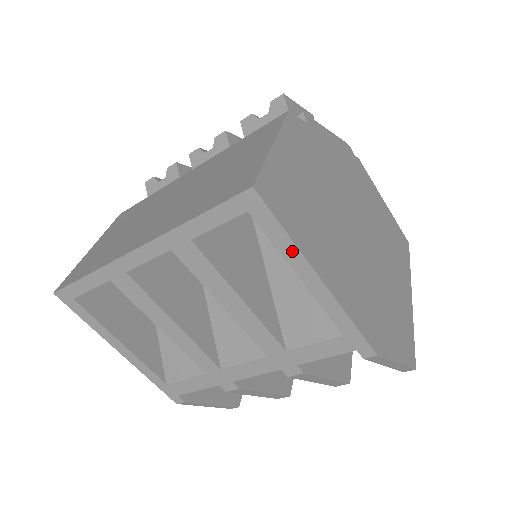
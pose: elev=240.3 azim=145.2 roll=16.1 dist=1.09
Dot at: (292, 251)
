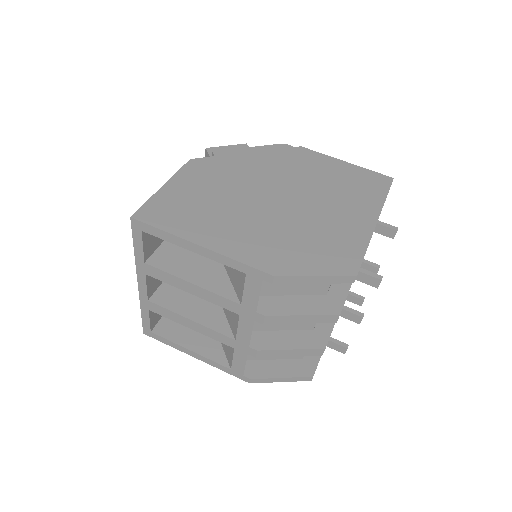
Dot at: (174, 238)
